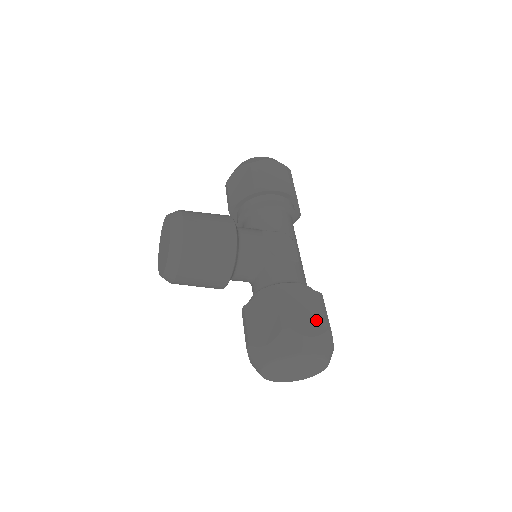
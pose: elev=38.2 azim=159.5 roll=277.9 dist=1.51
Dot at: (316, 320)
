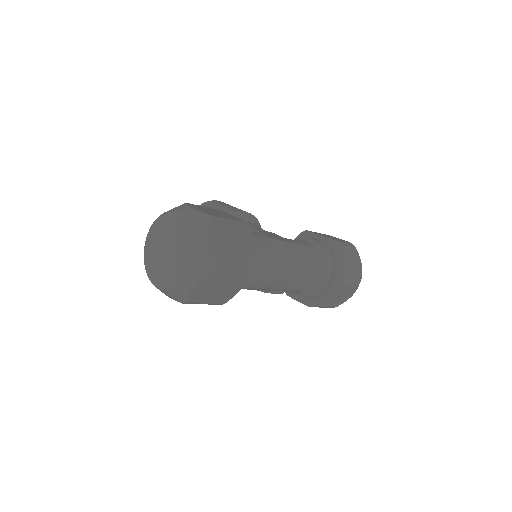
Dot at: (213, 214)
